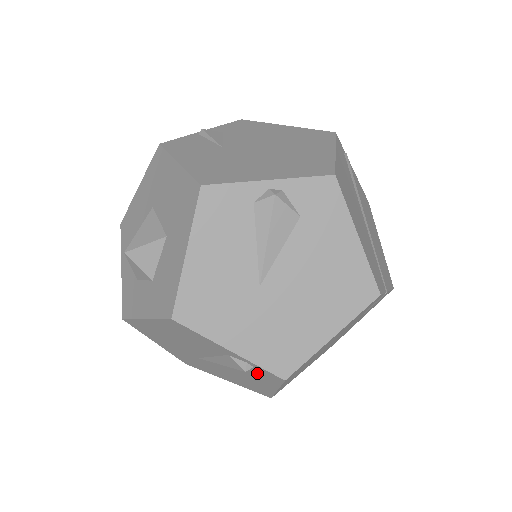
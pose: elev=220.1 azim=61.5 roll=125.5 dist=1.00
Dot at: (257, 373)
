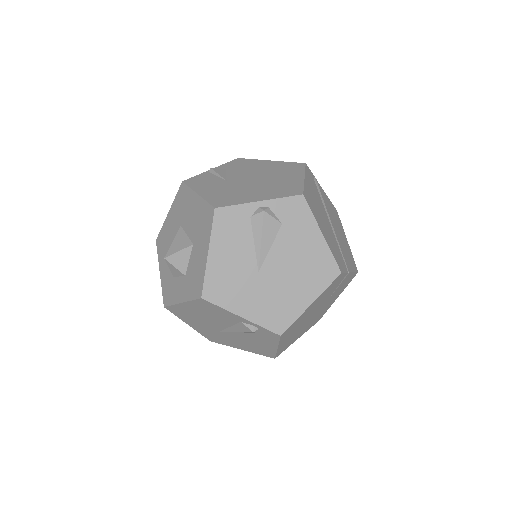
Dot at: (262, 334)
